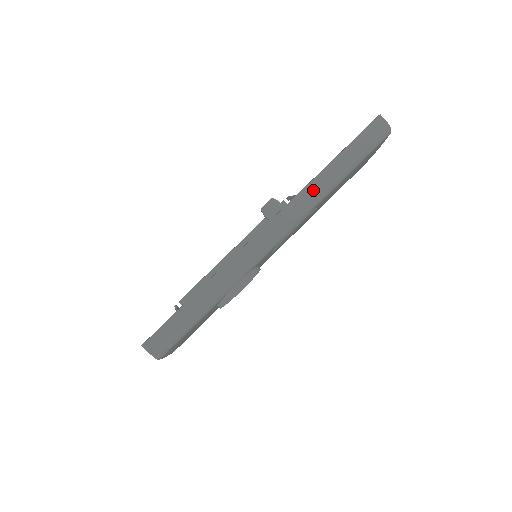
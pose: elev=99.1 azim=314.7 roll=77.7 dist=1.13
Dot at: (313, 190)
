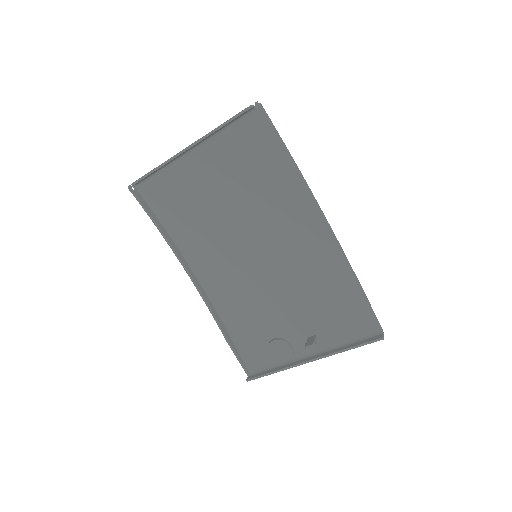
Dot at: (336, 352)
